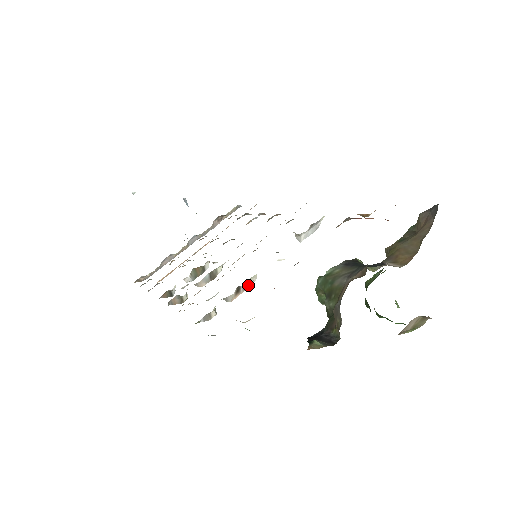
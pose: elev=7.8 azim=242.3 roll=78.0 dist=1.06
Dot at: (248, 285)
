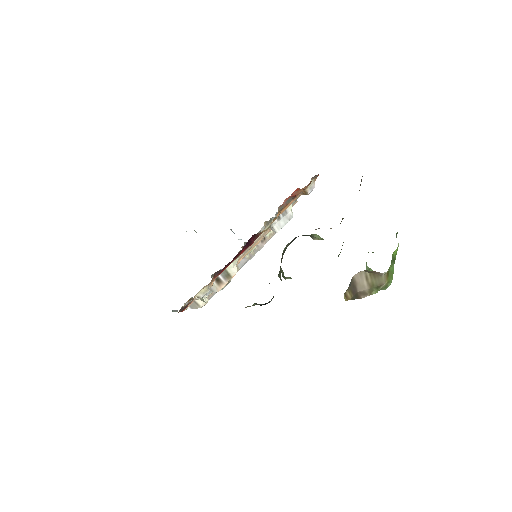
Dot at: (229, 275)
